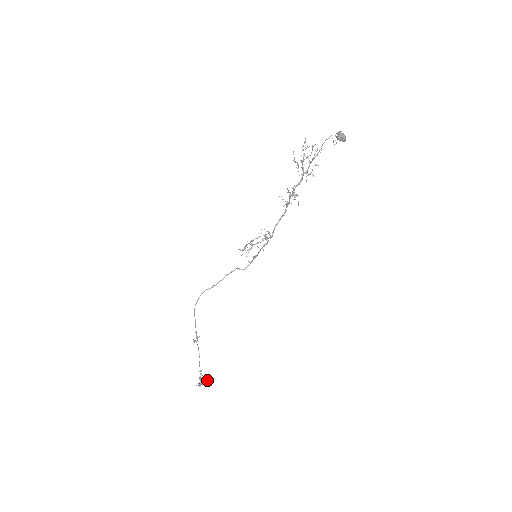
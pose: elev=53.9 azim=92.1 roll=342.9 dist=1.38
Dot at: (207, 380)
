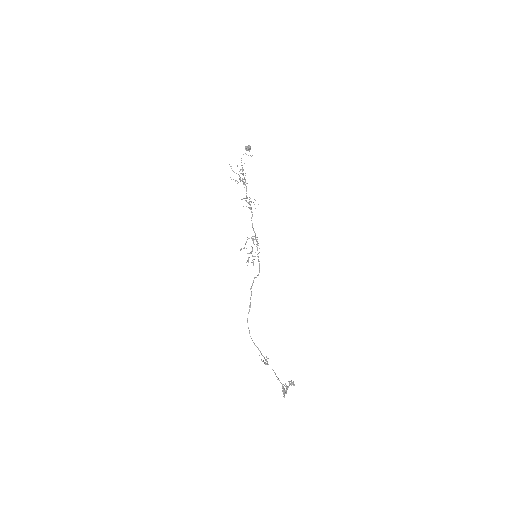
Dot at: (289, 385)
